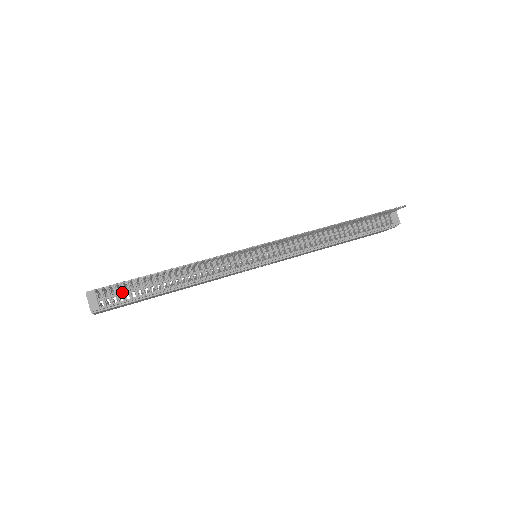
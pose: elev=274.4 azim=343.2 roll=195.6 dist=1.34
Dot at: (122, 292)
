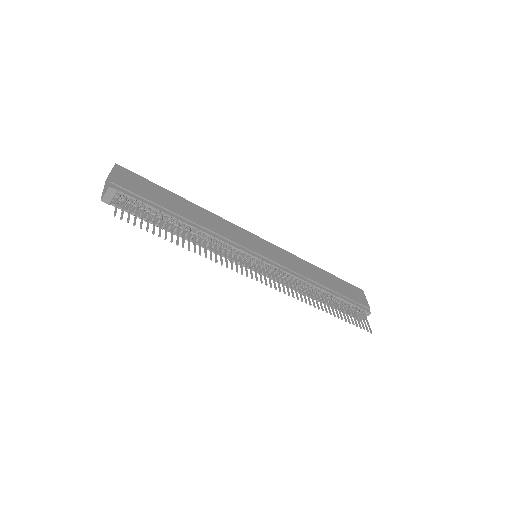
Dot at: occluded
